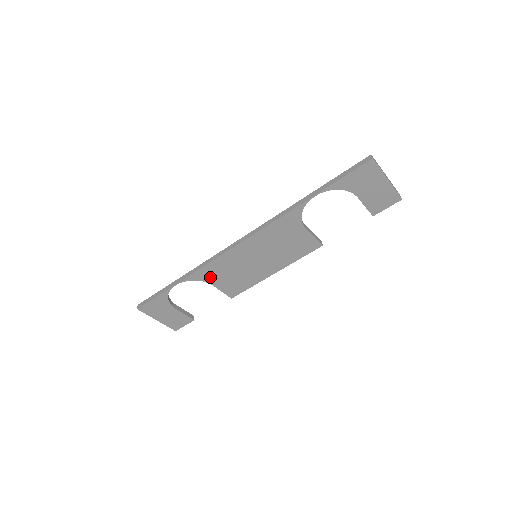
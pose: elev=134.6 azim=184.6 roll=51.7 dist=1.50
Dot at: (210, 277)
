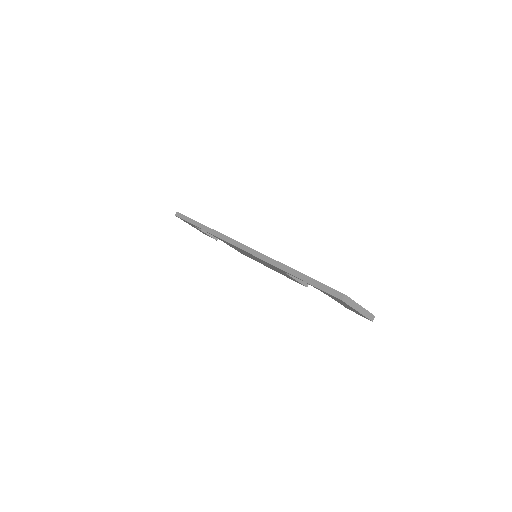
Dot at: occluded
